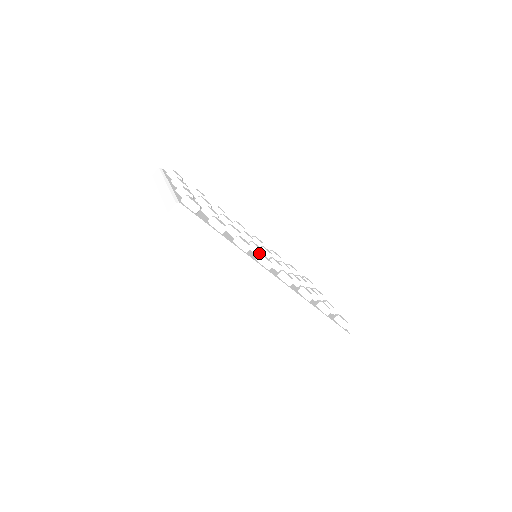
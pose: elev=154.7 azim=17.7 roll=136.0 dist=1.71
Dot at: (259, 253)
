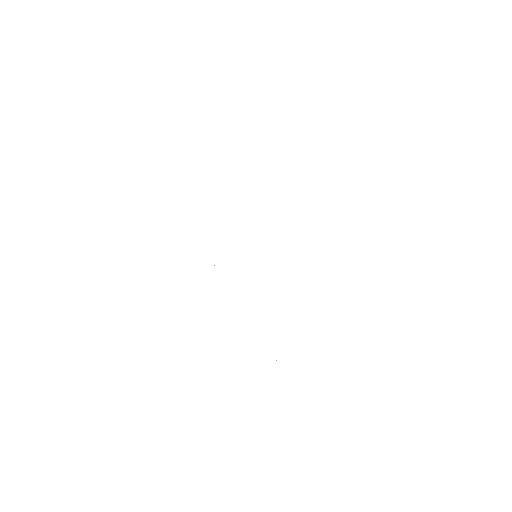
Dot at: occluded
